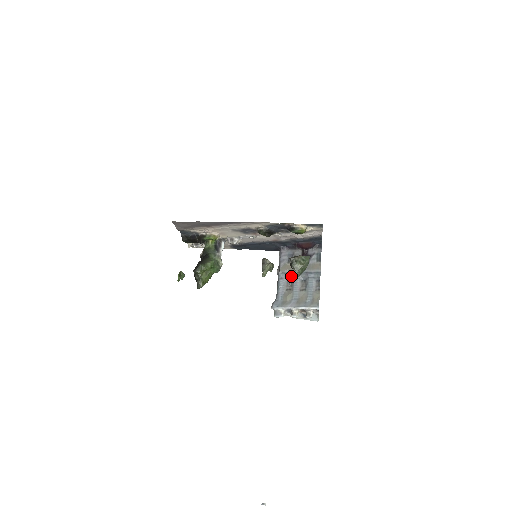
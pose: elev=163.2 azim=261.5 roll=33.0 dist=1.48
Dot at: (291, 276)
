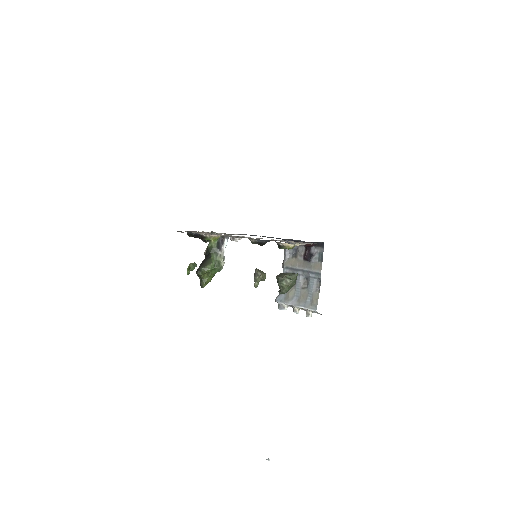
Dot at: (294, 272)
